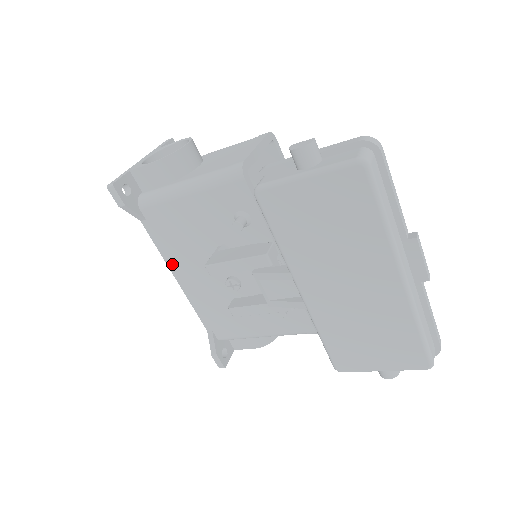
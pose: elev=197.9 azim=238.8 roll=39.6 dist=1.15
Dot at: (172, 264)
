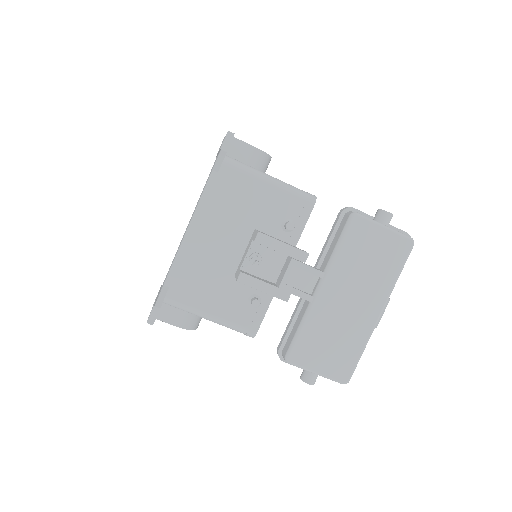
Dot at: (199, 215)
